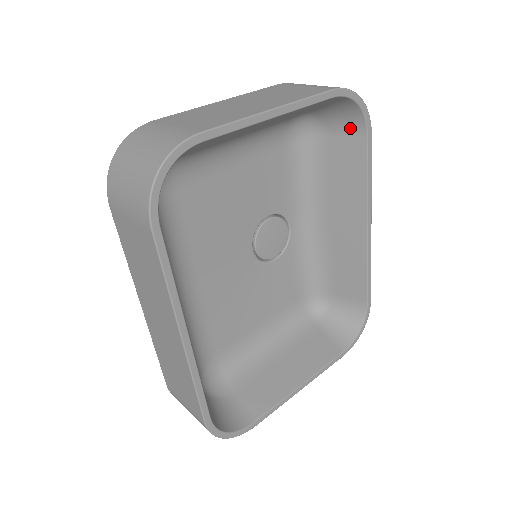
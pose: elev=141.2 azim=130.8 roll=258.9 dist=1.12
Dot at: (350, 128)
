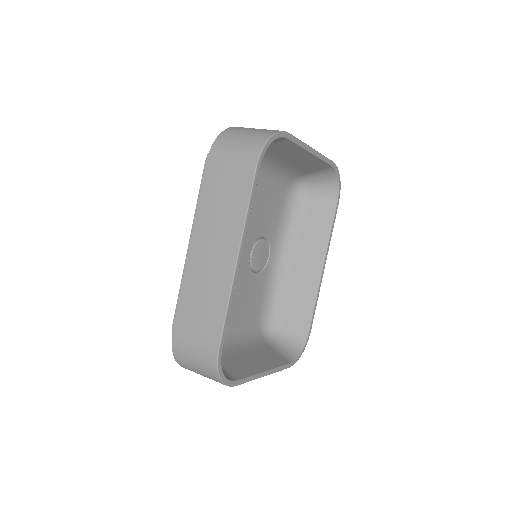
Dot at: (327, 196)
